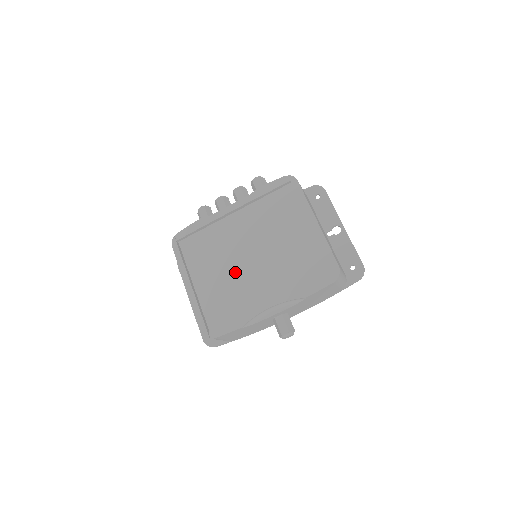
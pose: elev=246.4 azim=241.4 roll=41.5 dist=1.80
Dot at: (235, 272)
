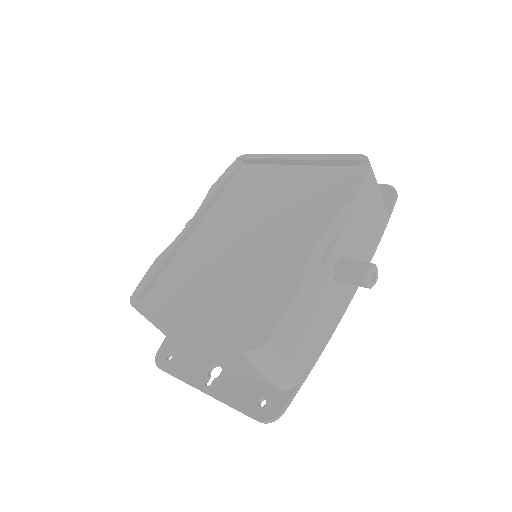
Dot at: (239, 263)
